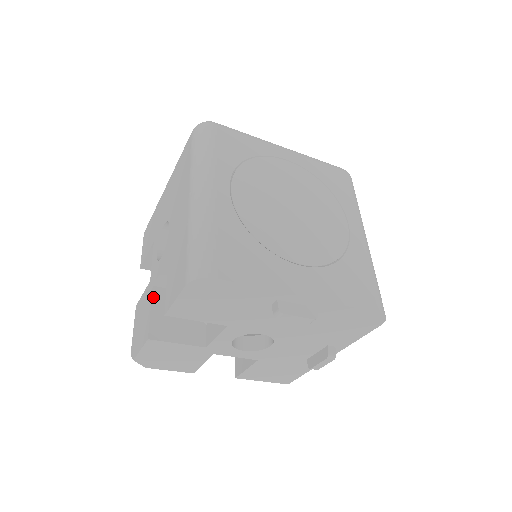
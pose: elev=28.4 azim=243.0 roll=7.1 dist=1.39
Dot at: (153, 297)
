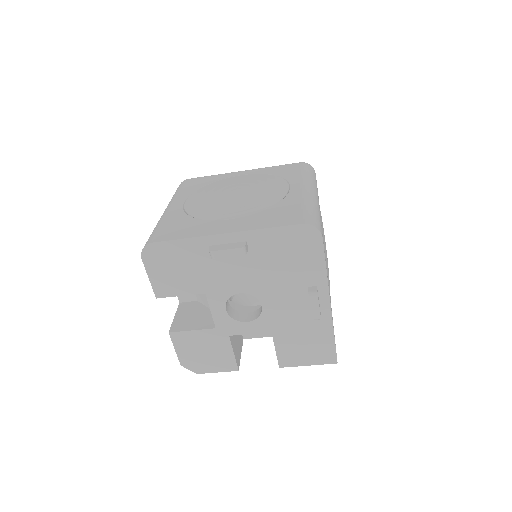
Dot at: (178, 309)
